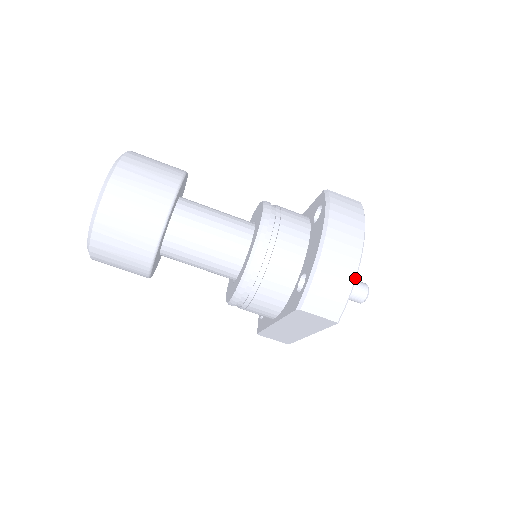
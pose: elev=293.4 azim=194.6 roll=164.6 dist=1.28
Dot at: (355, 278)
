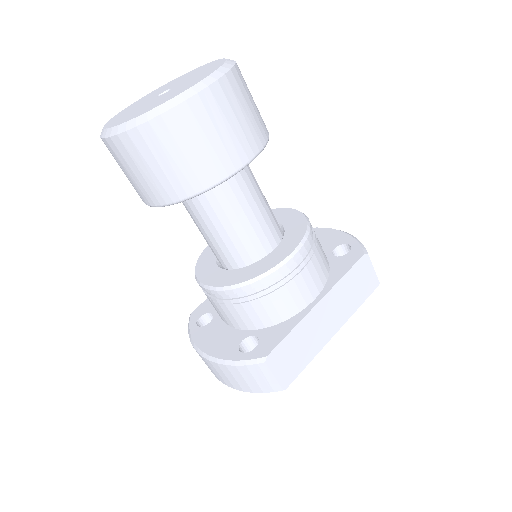
Dot at: occluded
